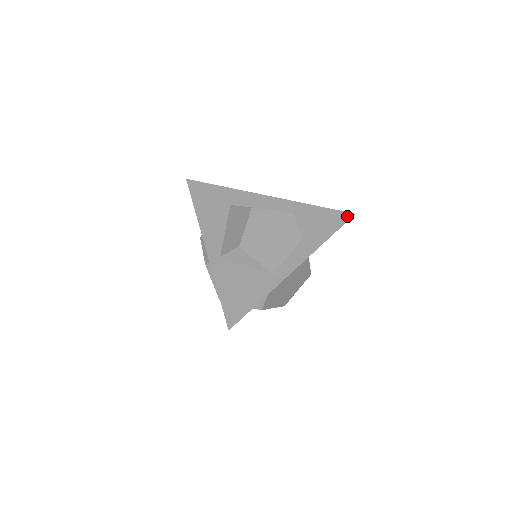
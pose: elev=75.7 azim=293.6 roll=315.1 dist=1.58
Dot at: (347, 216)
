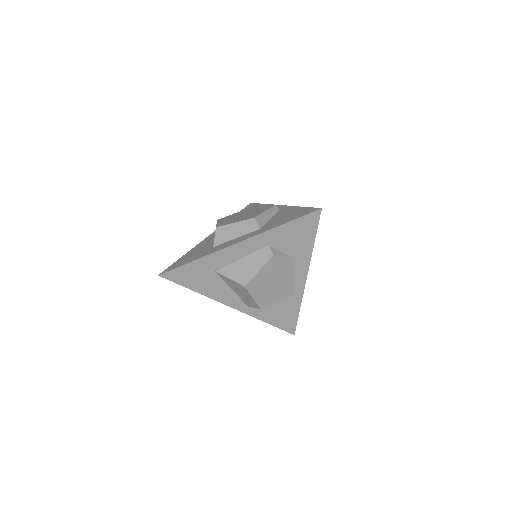
Dot at: (316, 216)
